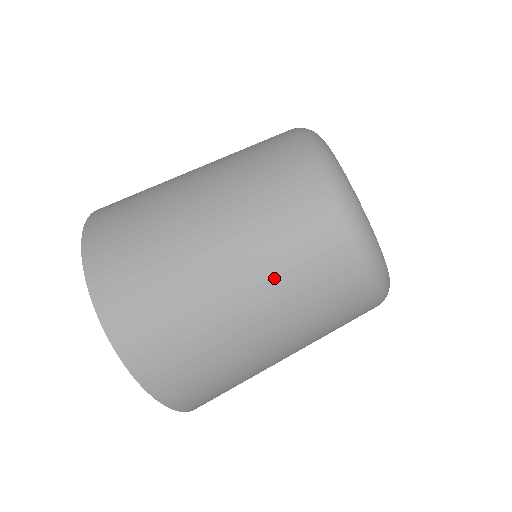
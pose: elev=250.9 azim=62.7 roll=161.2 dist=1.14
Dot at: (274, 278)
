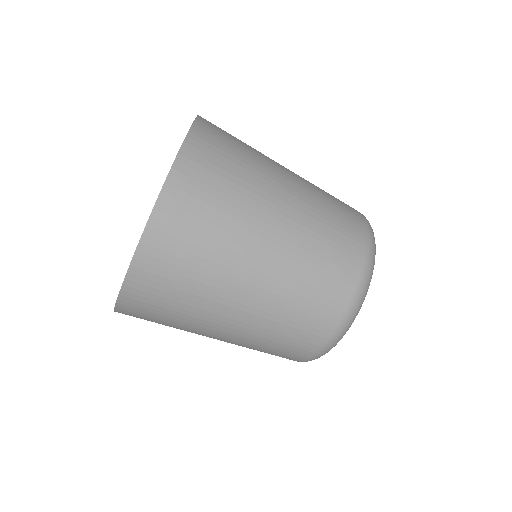
Dot at: (248, 345)
